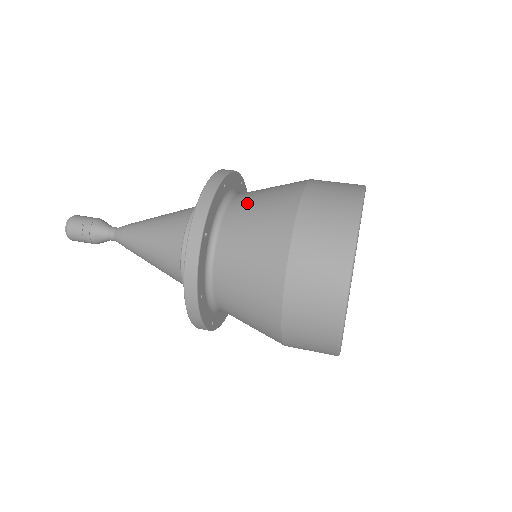
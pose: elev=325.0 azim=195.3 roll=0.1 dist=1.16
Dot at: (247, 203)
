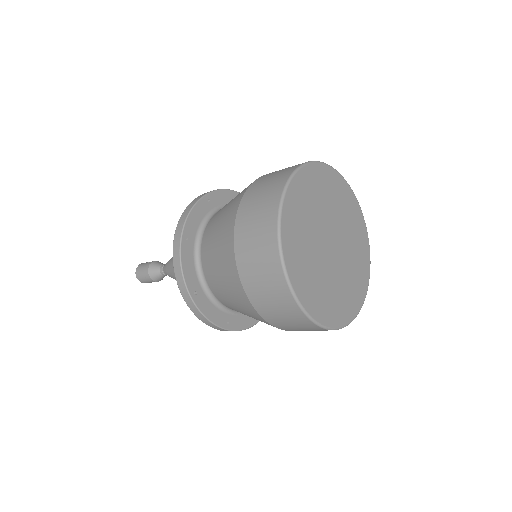
Dot at: (209, 248)
